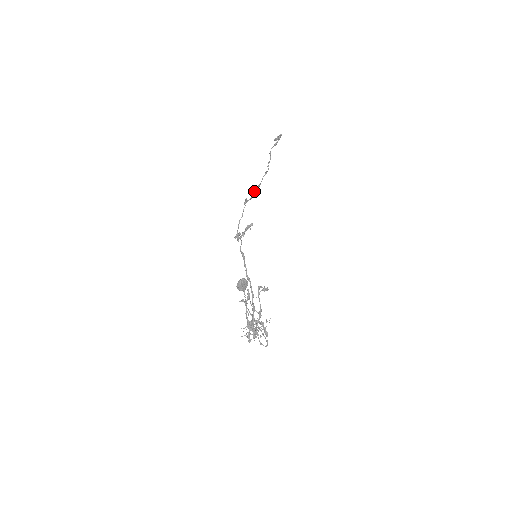
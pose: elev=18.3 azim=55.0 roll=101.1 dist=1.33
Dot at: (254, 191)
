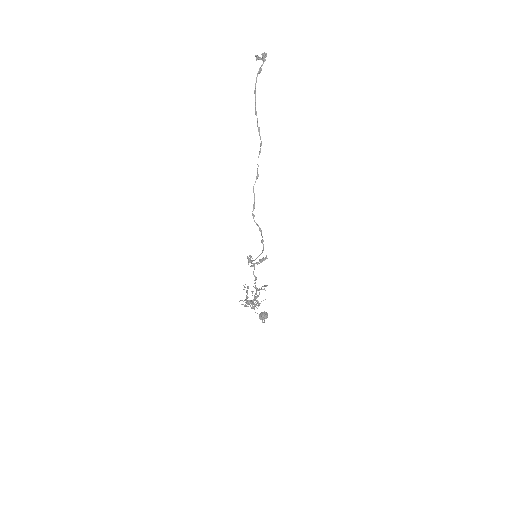
Dot at: (253, 187)
